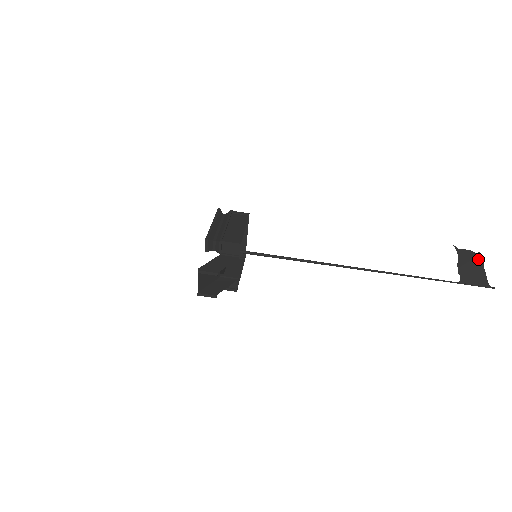
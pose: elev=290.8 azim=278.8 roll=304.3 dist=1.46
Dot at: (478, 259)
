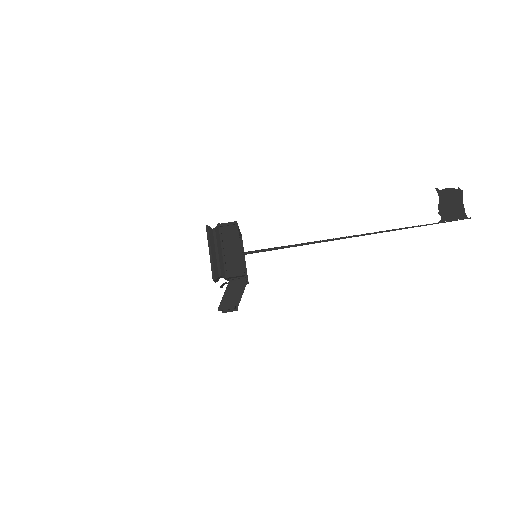
Dot at: (458, 194)
